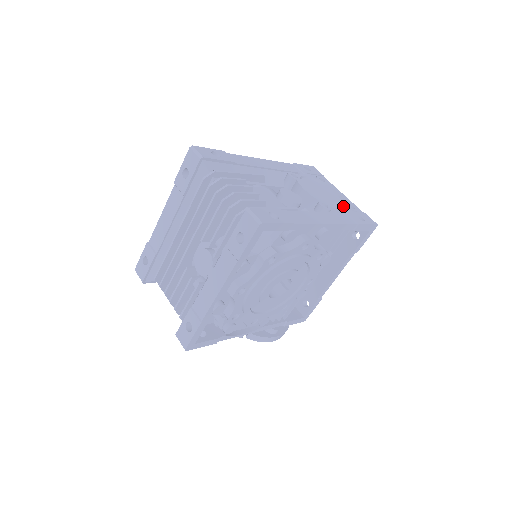
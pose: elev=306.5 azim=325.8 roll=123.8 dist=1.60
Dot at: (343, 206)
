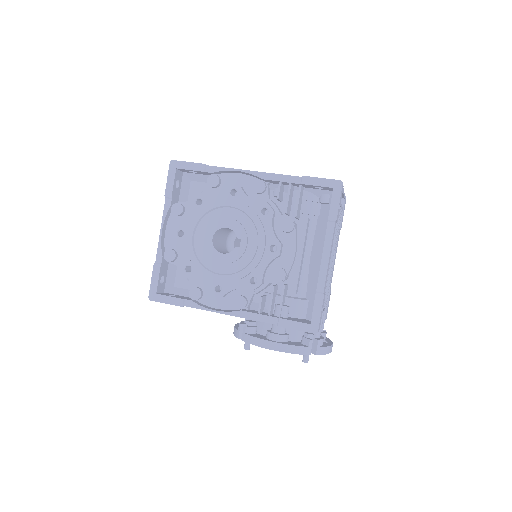
Dot at: occluded
